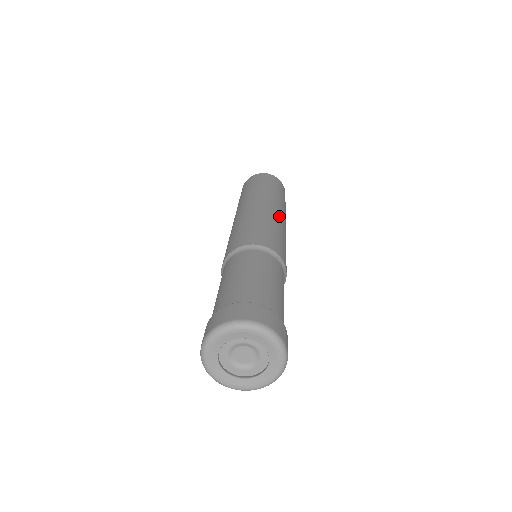
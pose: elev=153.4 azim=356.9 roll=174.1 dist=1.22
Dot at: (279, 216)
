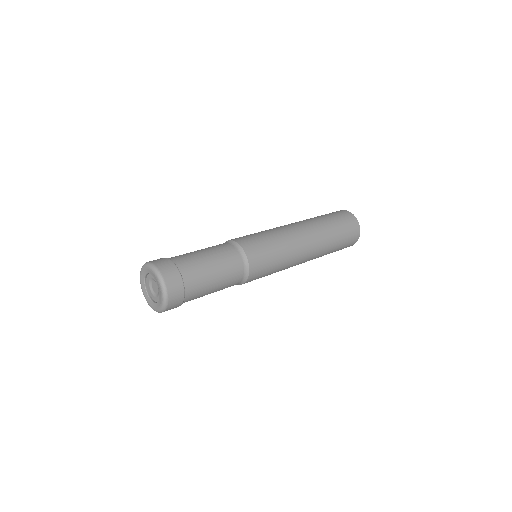
Dot at: (286, 226)
